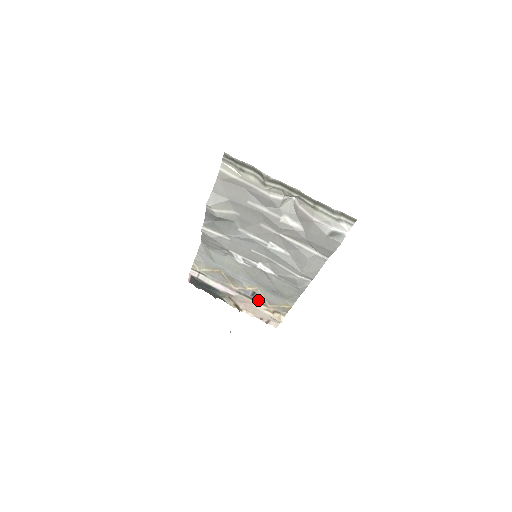
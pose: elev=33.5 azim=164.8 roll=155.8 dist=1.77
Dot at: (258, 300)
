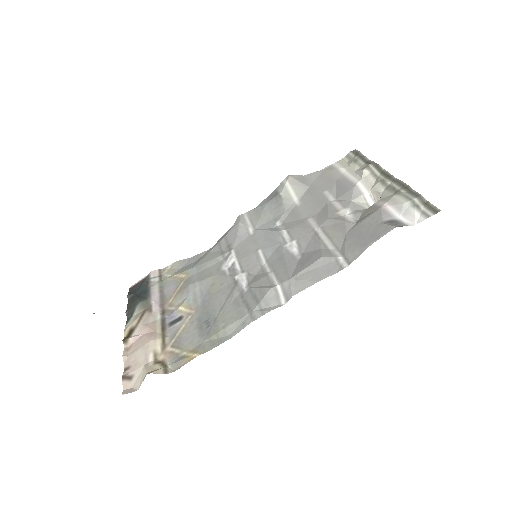
Dot at: (167, 334)
